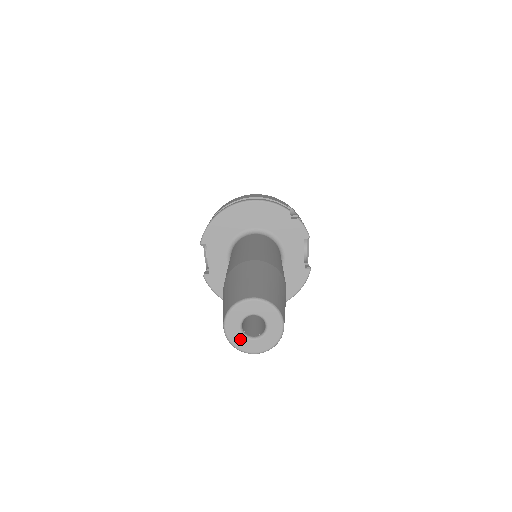
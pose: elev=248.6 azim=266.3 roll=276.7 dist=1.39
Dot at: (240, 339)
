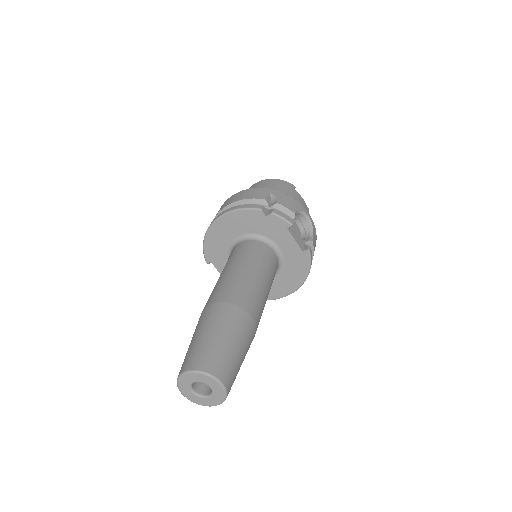
Dot at: (198, 399)
